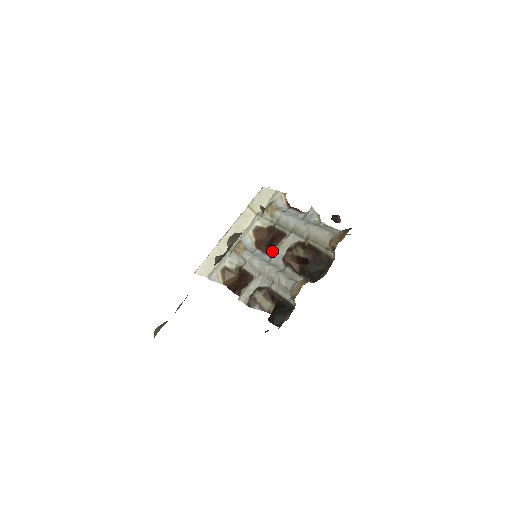
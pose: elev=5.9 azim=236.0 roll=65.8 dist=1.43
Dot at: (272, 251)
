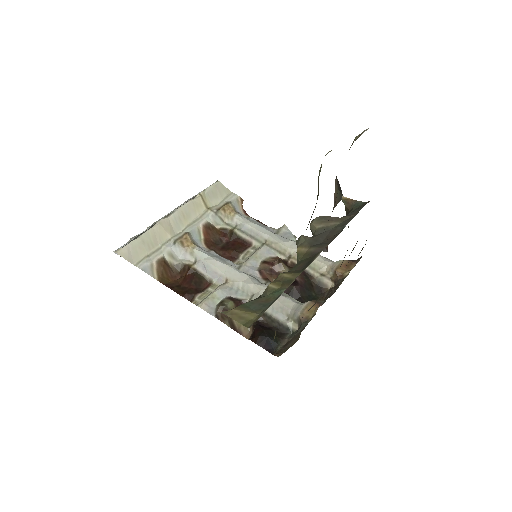
Dot at: (235, 258)
